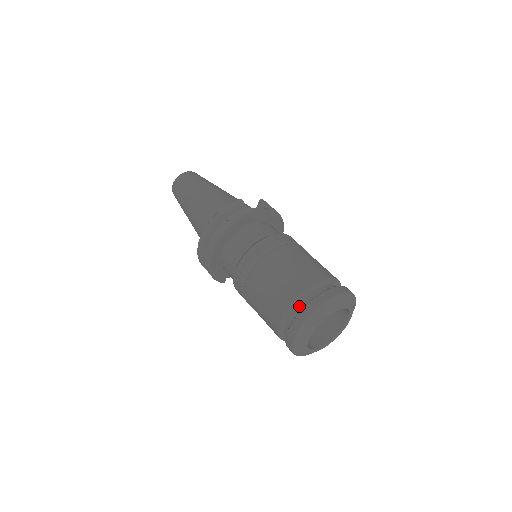
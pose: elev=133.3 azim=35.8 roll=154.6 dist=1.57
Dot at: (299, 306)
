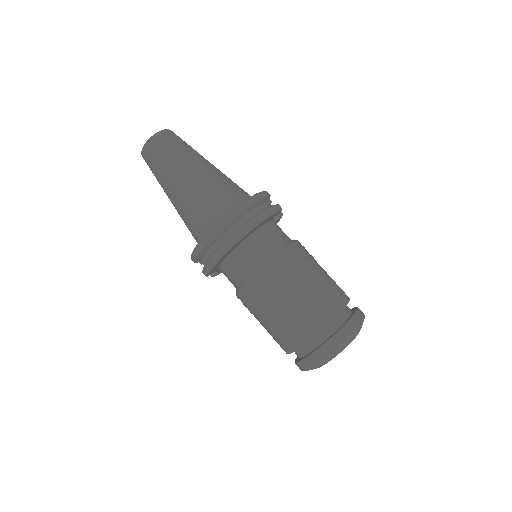
Dot at: (336, 320)
